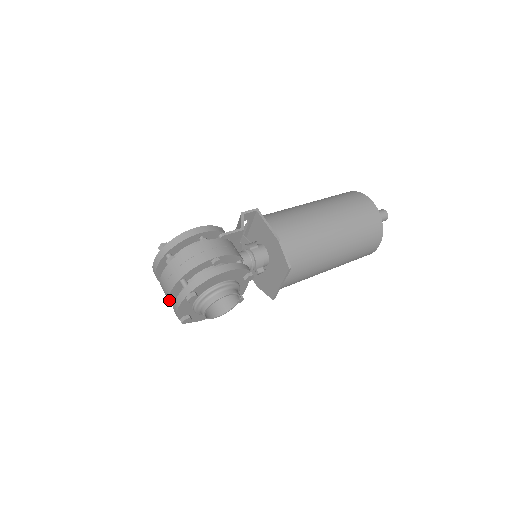
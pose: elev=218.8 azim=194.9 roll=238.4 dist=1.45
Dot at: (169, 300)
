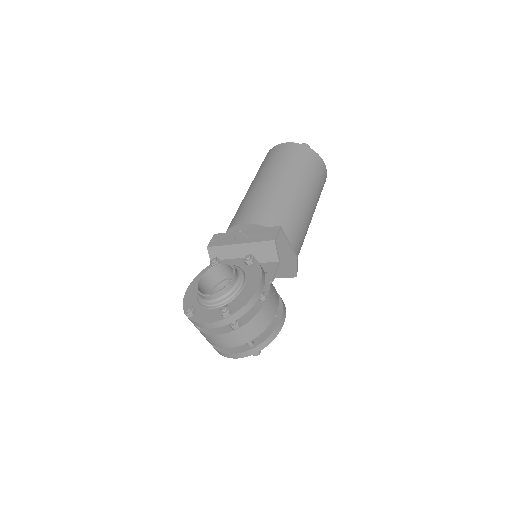
Dot at: occluded
